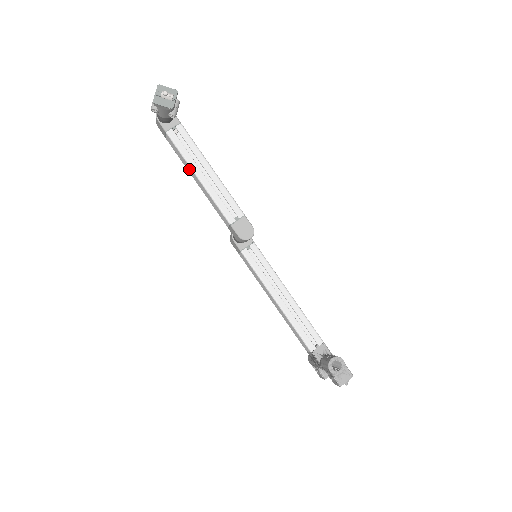
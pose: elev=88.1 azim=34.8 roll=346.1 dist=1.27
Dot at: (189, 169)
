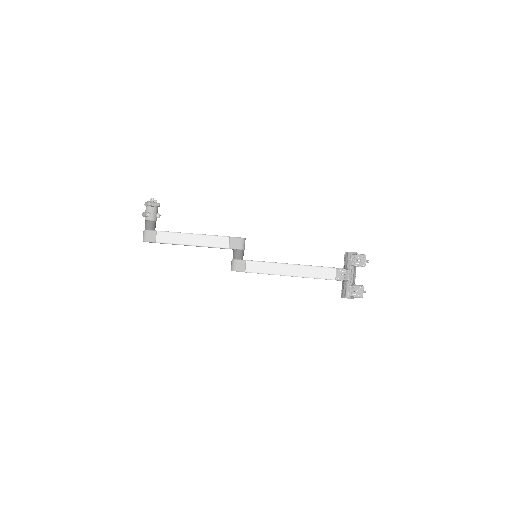
Dot at: (183, 238)
